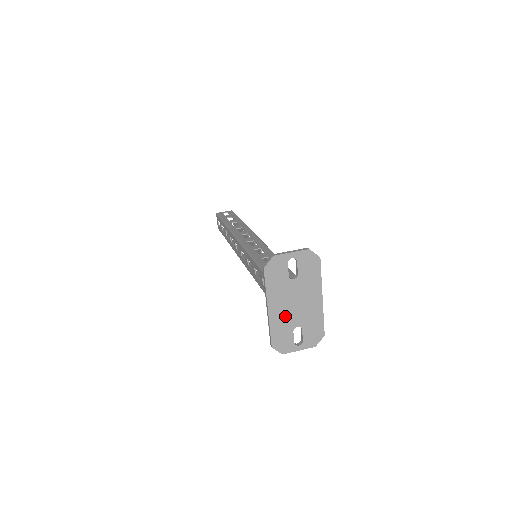
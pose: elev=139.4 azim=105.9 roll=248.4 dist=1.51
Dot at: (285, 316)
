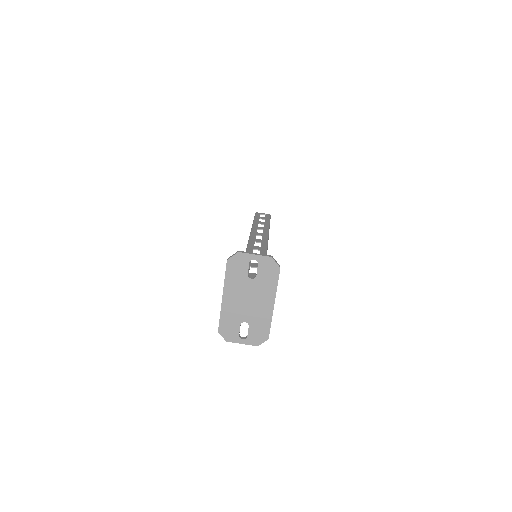
Dot at: (236, 308)
